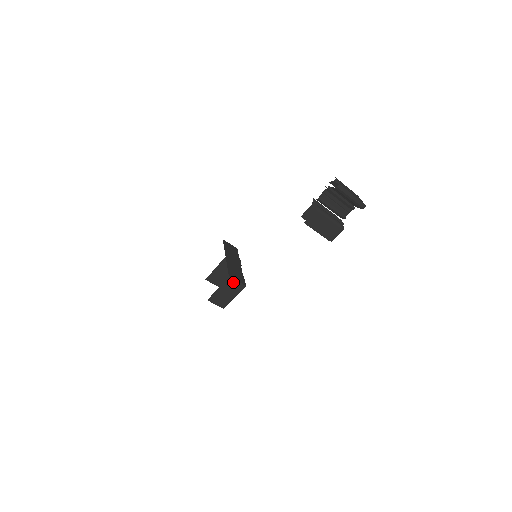
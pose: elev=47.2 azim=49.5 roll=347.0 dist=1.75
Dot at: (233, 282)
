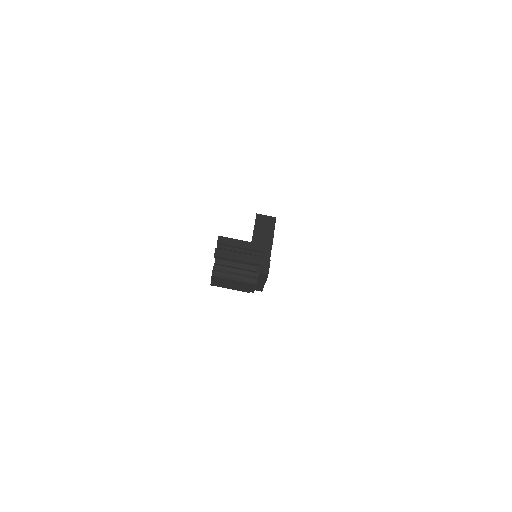
Dot at: occluded
